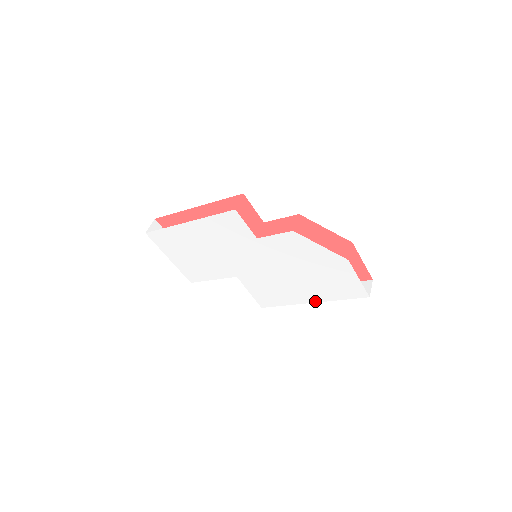
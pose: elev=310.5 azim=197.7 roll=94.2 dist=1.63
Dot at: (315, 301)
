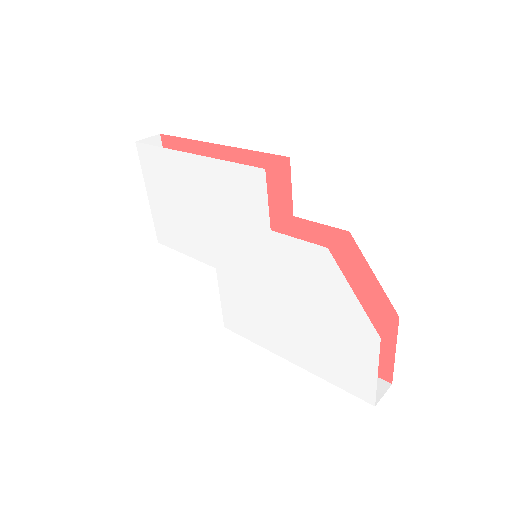
Dot at: (297, 362)
